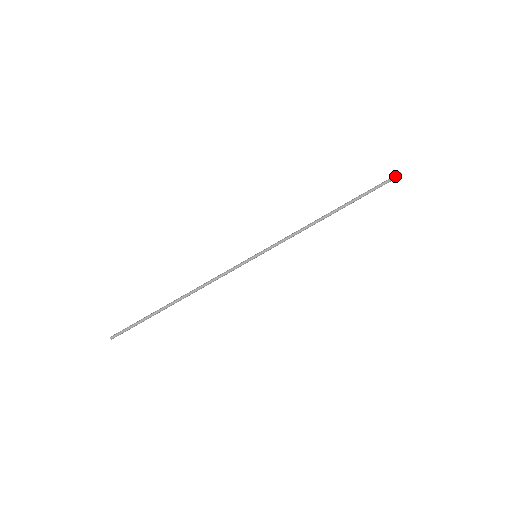
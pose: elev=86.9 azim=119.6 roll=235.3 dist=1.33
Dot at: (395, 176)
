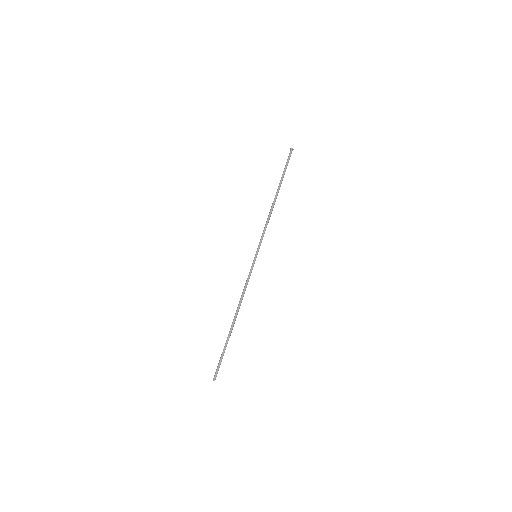
Dot at: (290, 152)
